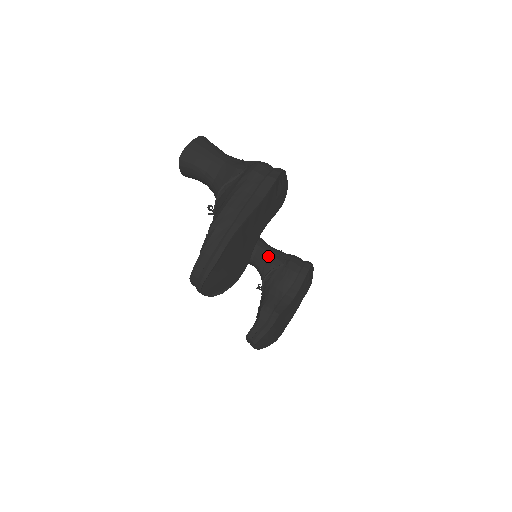
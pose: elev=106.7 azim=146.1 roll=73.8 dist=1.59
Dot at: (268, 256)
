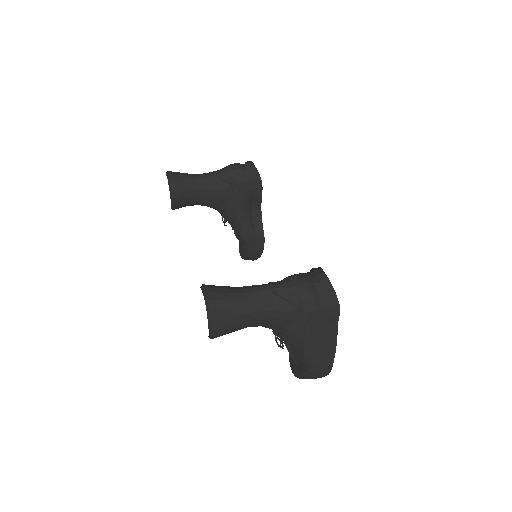
Dot at: (213, 194)
